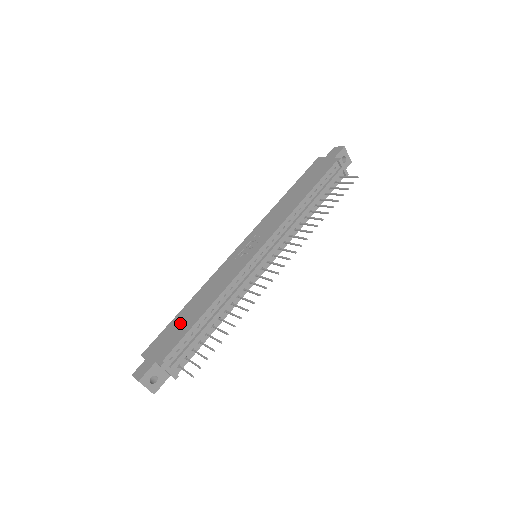
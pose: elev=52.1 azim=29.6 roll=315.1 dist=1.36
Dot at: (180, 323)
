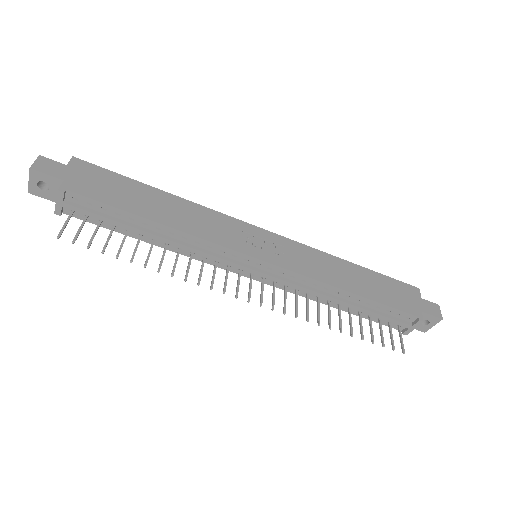
Dot at: (130, 192)
